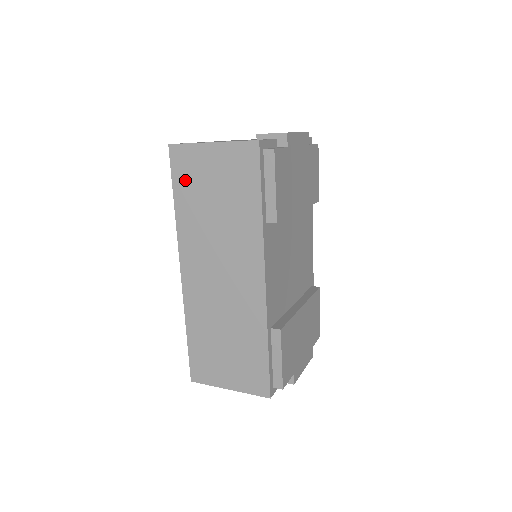
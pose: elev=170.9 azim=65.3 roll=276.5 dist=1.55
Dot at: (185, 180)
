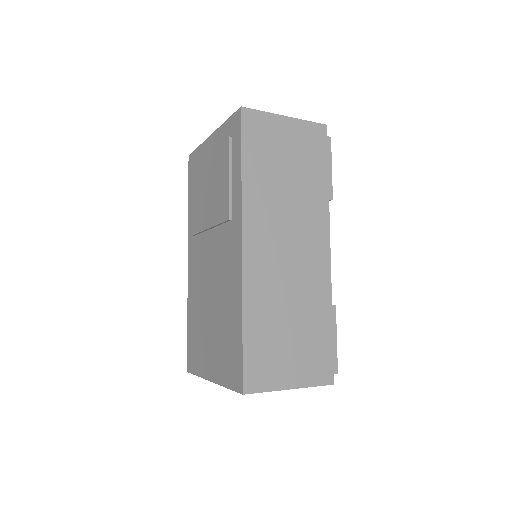
Dot at: (257, 145)
